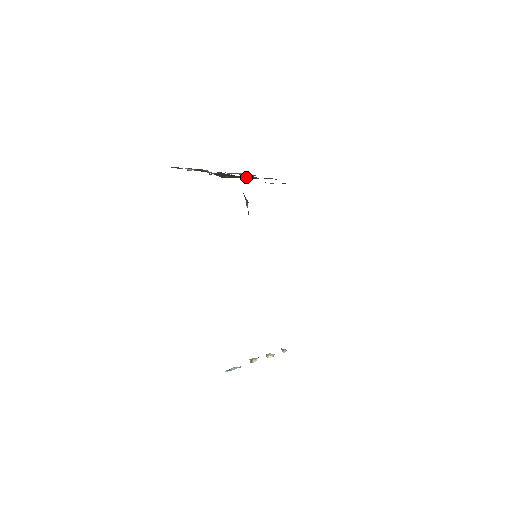
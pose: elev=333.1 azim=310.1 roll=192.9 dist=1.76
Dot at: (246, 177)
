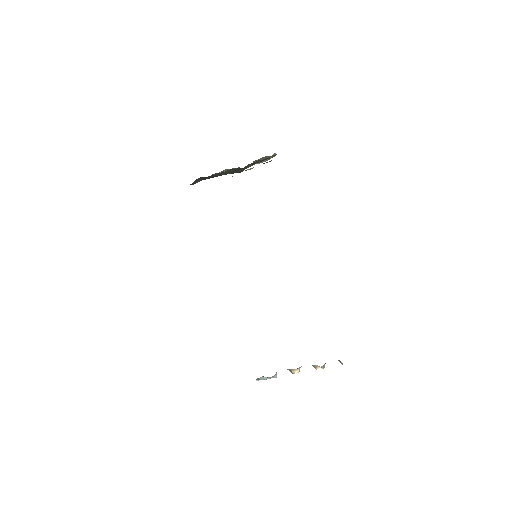
Dot at: (233, 170)
